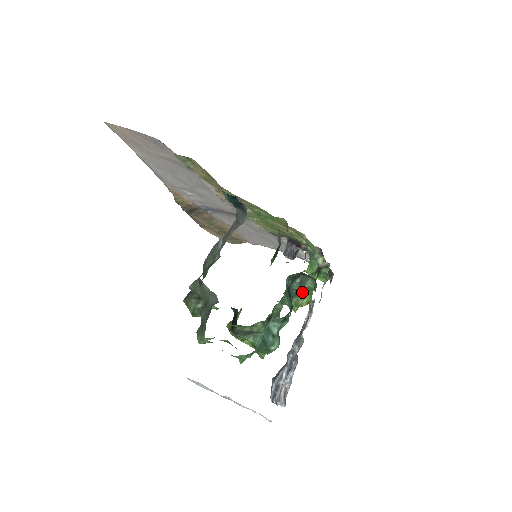
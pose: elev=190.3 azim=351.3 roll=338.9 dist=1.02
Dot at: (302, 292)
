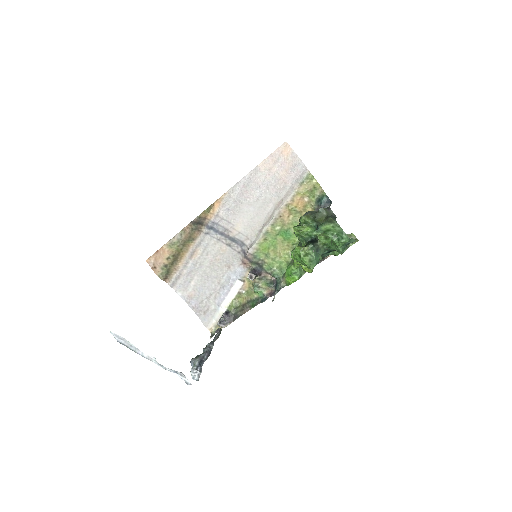
Dot at: occluded
